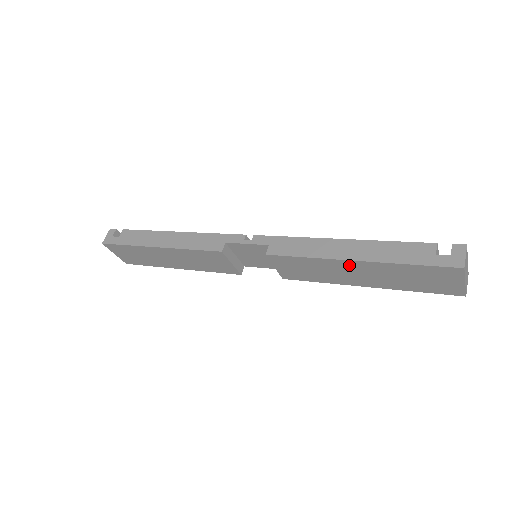
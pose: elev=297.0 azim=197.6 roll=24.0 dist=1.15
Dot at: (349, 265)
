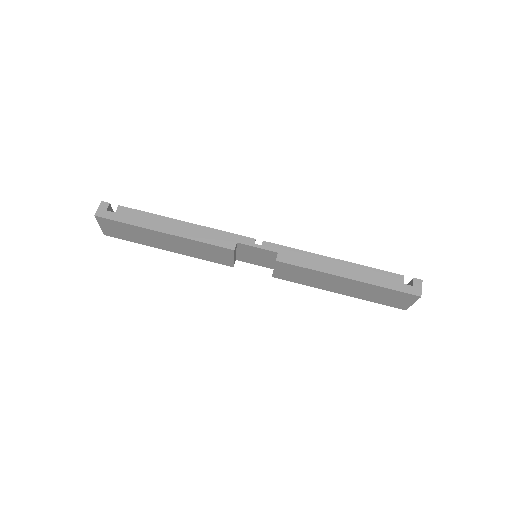
Dot at: (341, 280)
